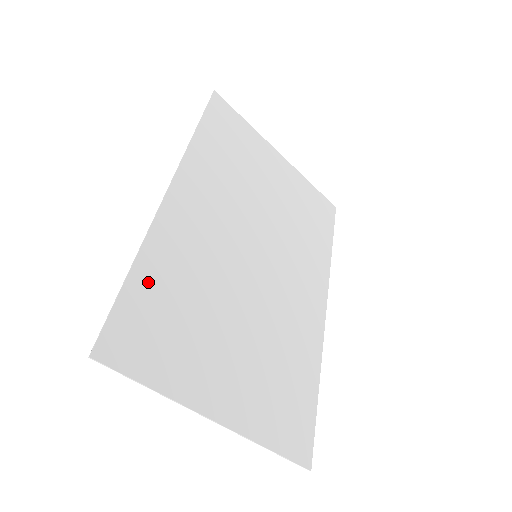
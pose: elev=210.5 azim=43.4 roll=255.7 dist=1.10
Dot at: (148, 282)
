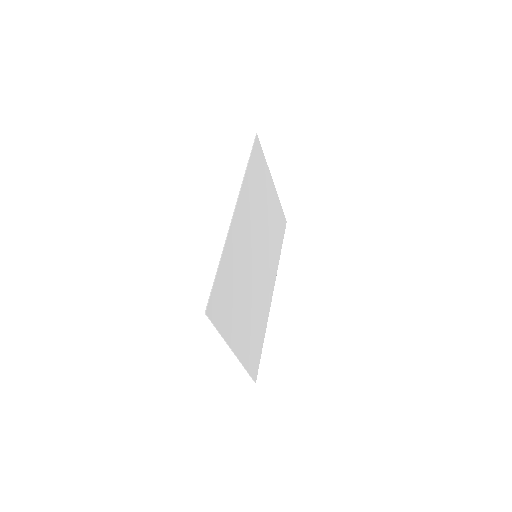
Dot at: (224, 272)
